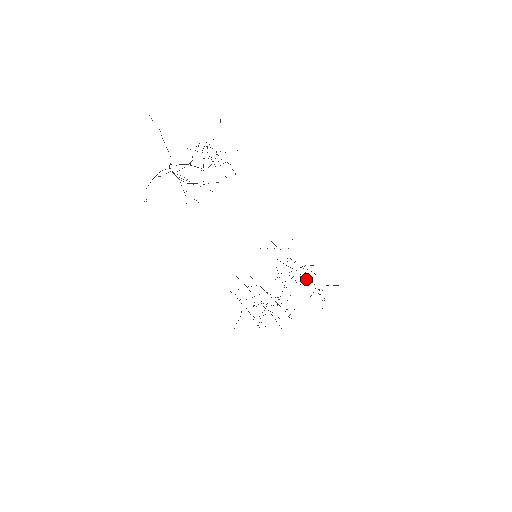
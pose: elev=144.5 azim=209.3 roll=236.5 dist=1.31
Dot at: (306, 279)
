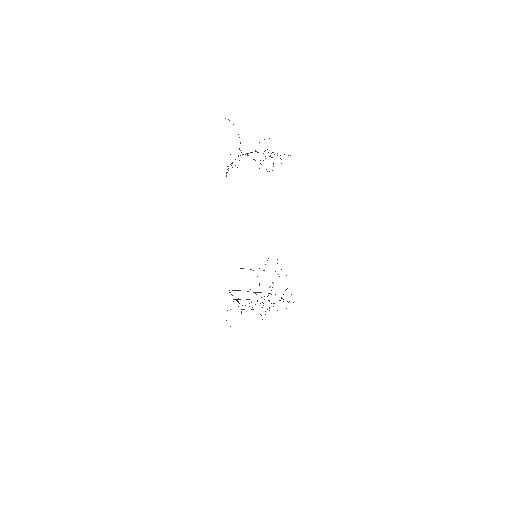
Dot at: occluded
